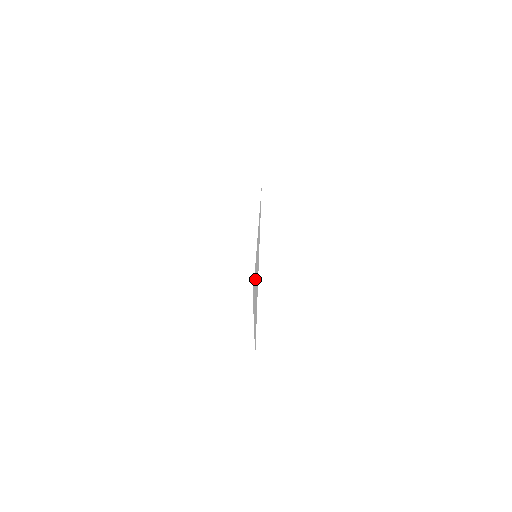
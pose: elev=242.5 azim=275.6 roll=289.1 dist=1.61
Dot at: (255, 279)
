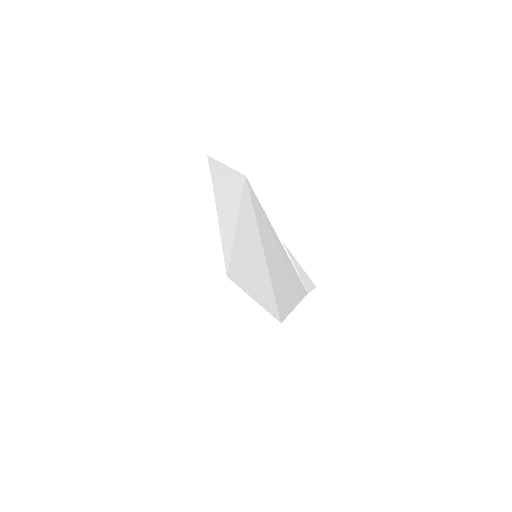
Dot at: (288, 279)
